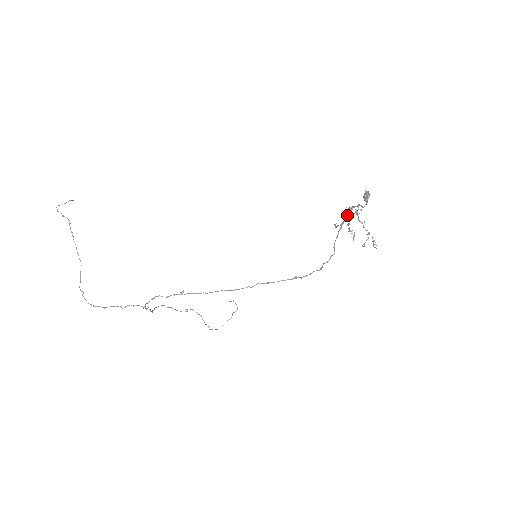
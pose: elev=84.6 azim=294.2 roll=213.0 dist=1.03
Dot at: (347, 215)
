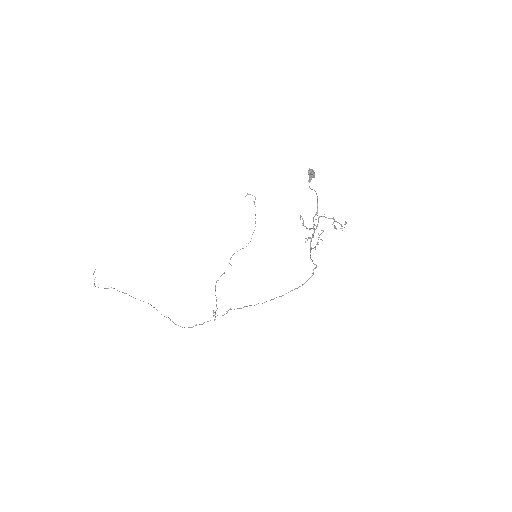
Dot at: (310, 251)
